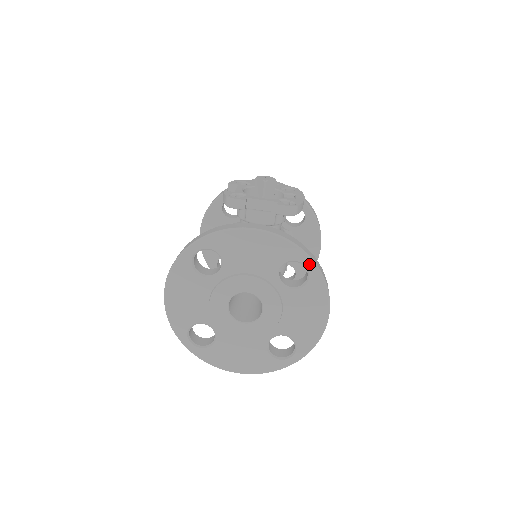
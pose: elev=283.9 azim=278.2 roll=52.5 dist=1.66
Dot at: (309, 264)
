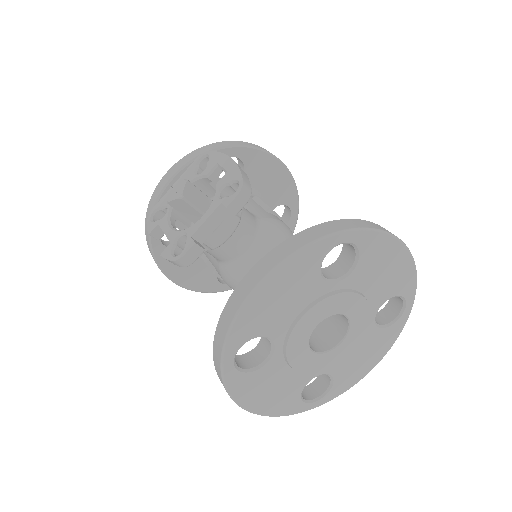
Dot at: (344, 238)
